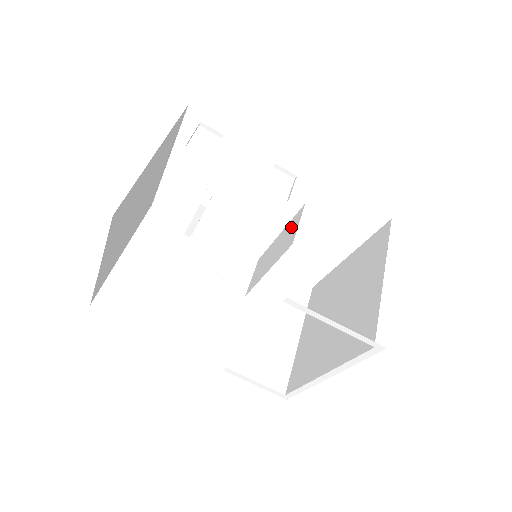
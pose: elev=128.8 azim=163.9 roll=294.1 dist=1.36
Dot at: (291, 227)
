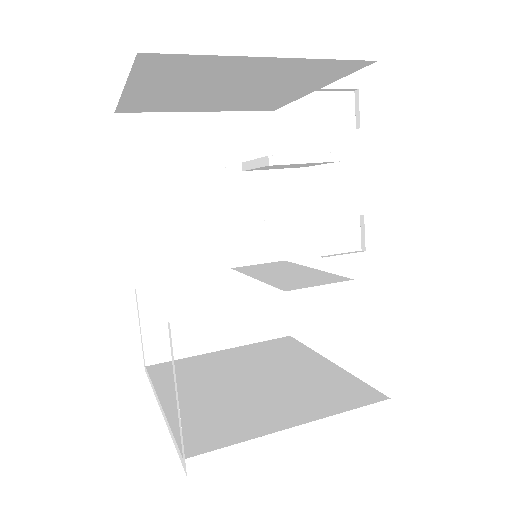
Dot at: (318, 278)
